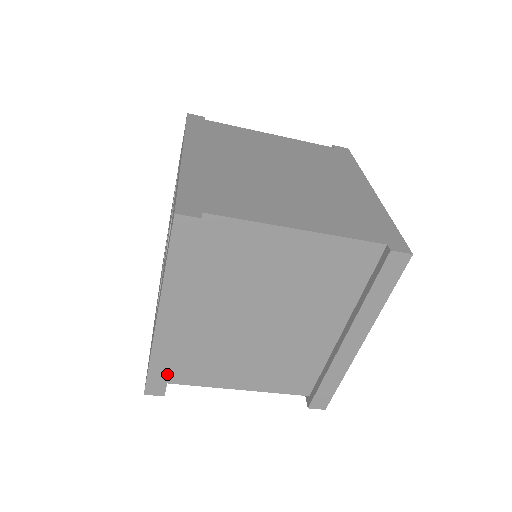
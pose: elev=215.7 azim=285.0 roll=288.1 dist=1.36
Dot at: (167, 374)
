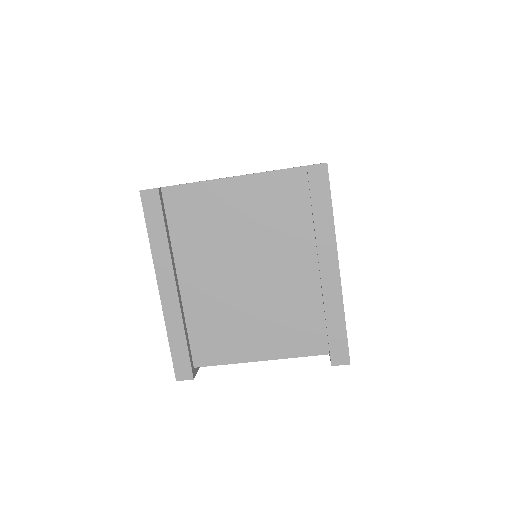
Dot at: (187, 351)
